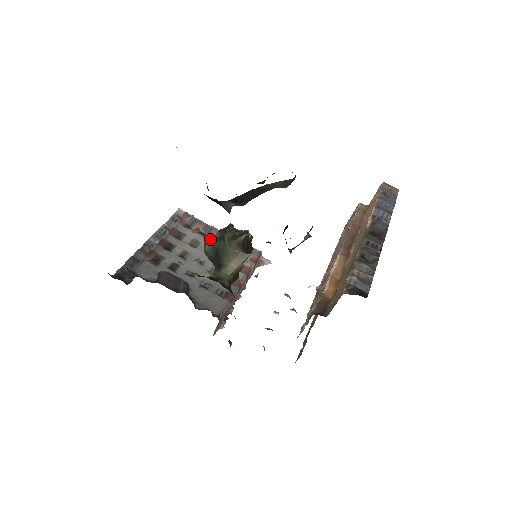
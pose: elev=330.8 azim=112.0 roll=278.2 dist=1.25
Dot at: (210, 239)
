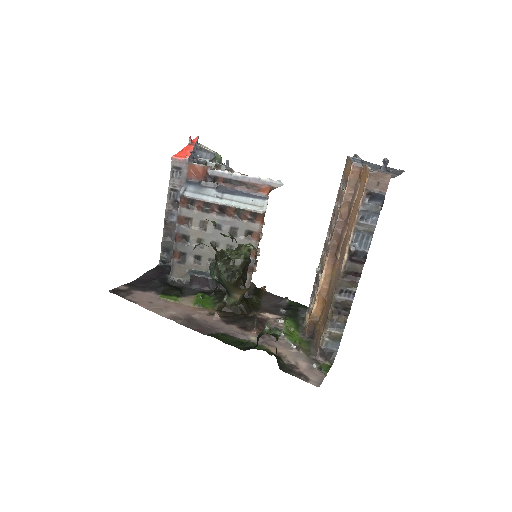
Dot at: occluded
